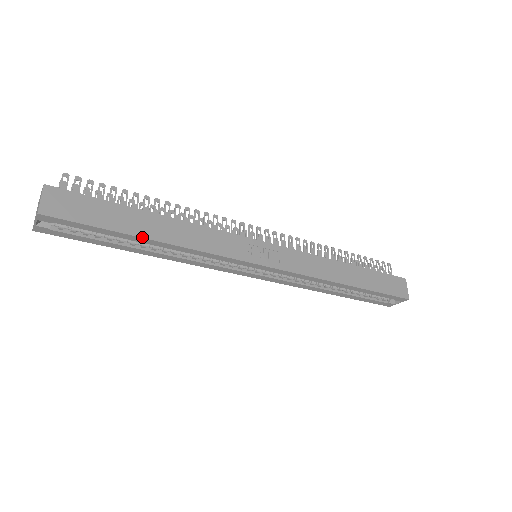
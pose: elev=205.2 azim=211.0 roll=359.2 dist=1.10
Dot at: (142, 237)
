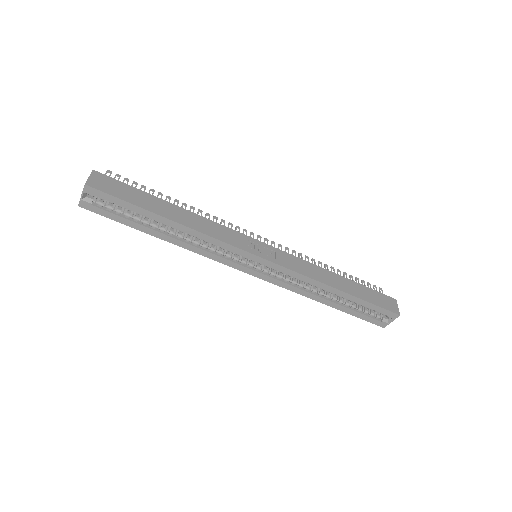
Dot at: (161, 216)
